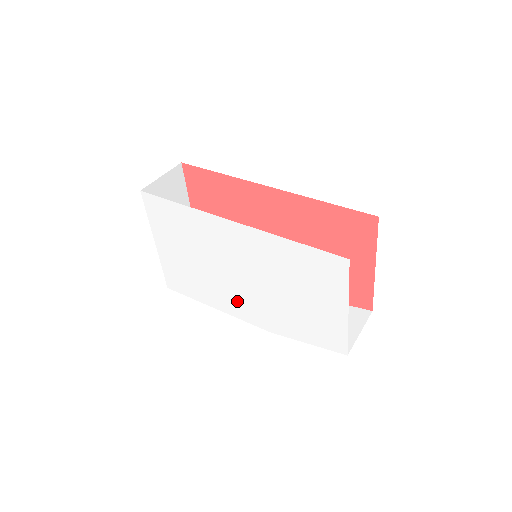
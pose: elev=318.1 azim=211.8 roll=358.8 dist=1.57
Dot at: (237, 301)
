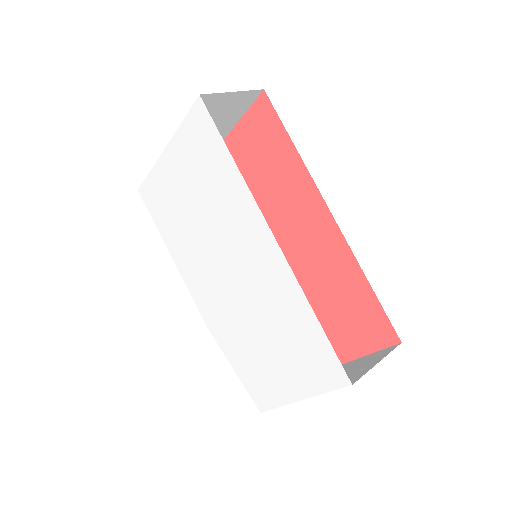
Dot at: (201, 278)
